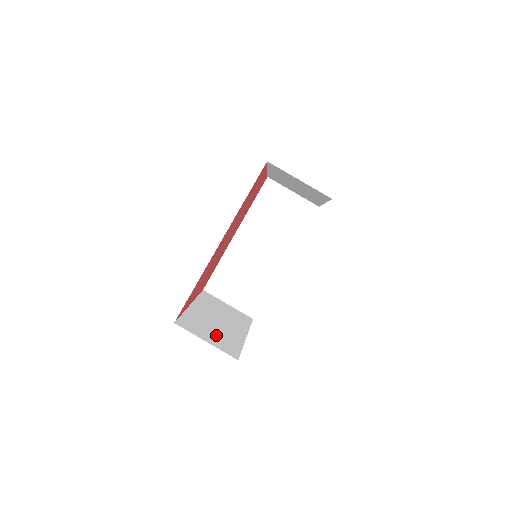
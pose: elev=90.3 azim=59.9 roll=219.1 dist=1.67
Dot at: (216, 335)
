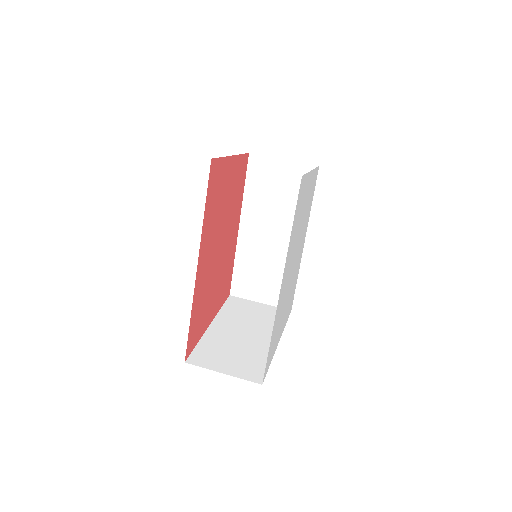
Dot at: (237, 358)
